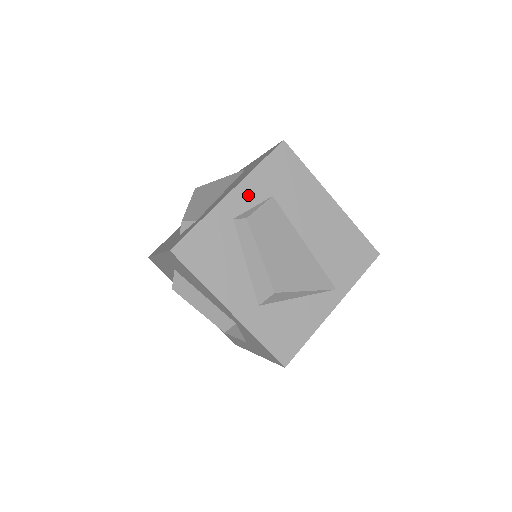
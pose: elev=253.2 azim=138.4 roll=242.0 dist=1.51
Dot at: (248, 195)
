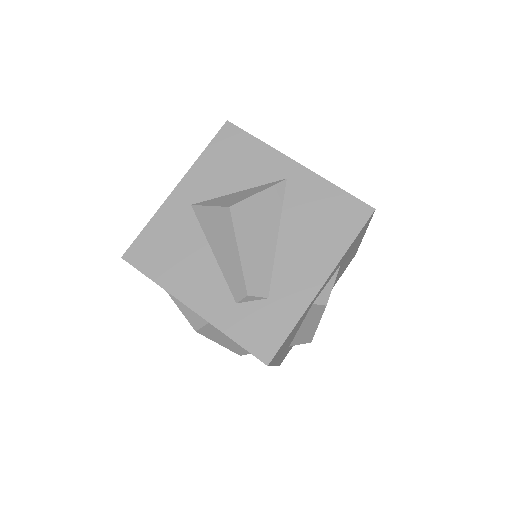
Dot at: (330, 277)
